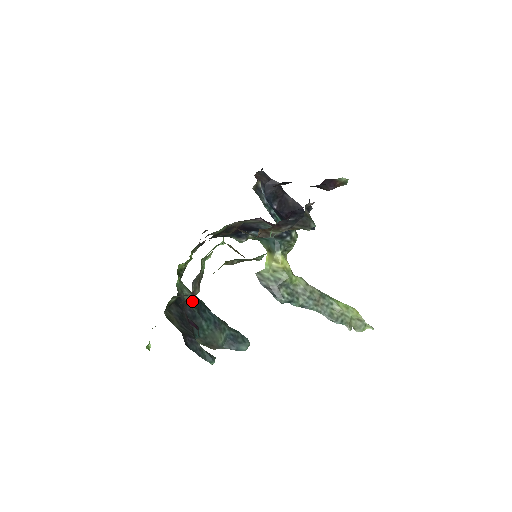
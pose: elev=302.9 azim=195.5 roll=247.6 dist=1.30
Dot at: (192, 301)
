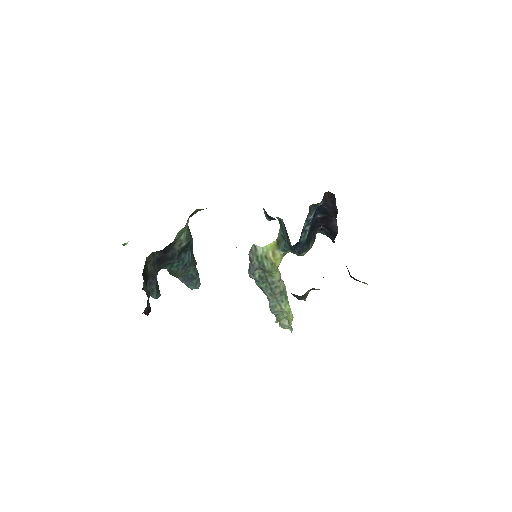
Dot at: occluded
